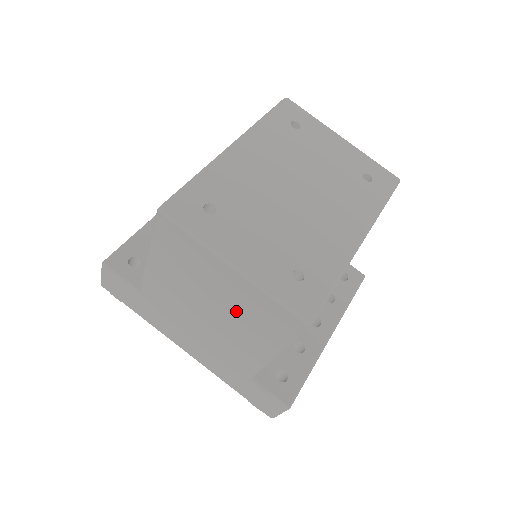
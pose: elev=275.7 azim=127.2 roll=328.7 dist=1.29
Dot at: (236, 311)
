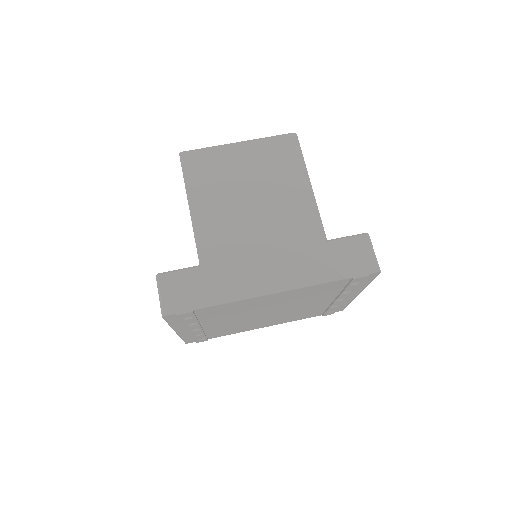
Dot at: (264, 175)
